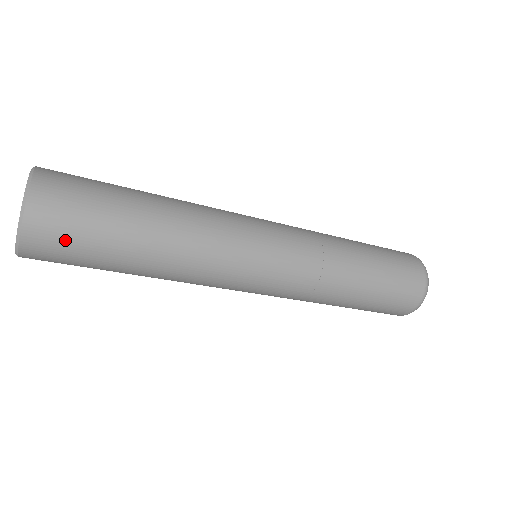
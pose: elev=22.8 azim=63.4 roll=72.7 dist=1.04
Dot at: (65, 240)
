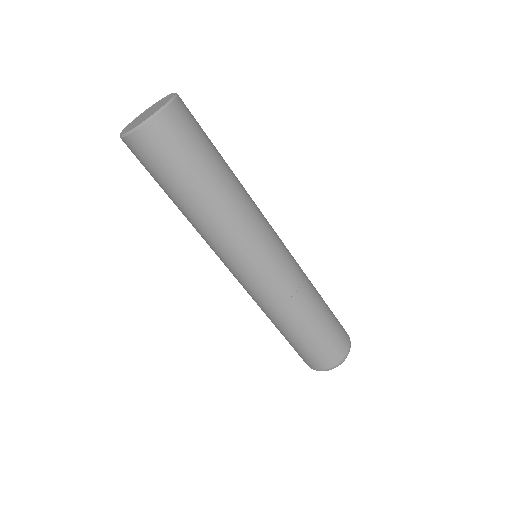
Dot at: (176, 142)
